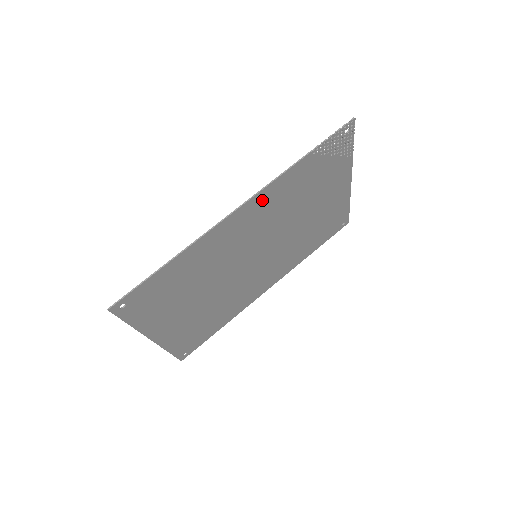
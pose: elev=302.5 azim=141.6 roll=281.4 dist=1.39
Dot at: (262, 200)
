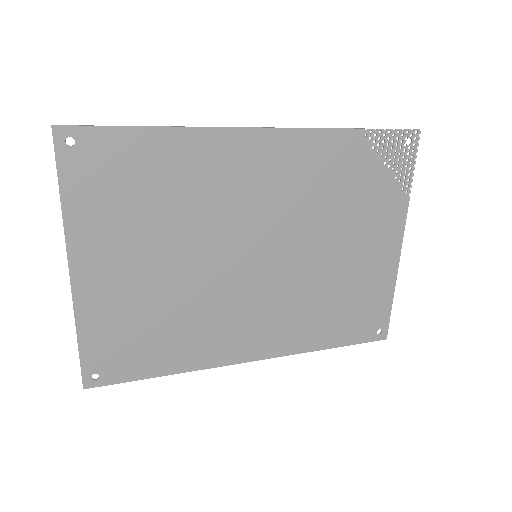
Dot at: (291, 148)
